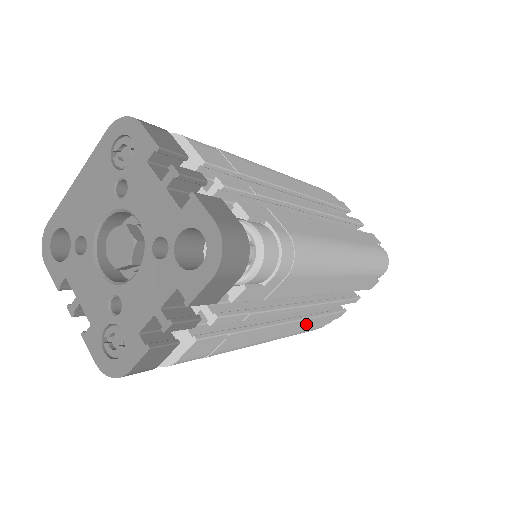
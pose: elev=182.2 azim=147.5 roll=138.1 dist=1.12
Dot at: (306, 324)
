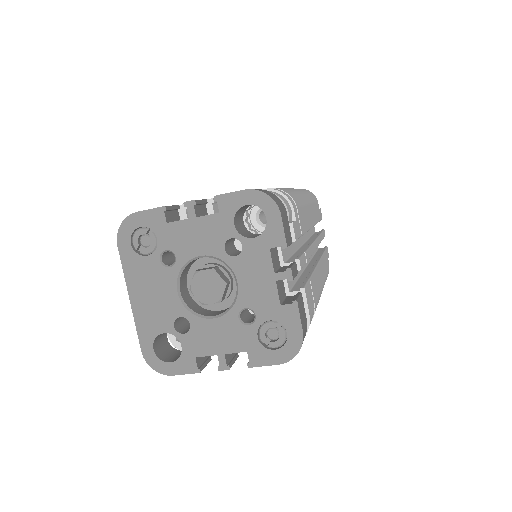
Dot at: (324, 264)
